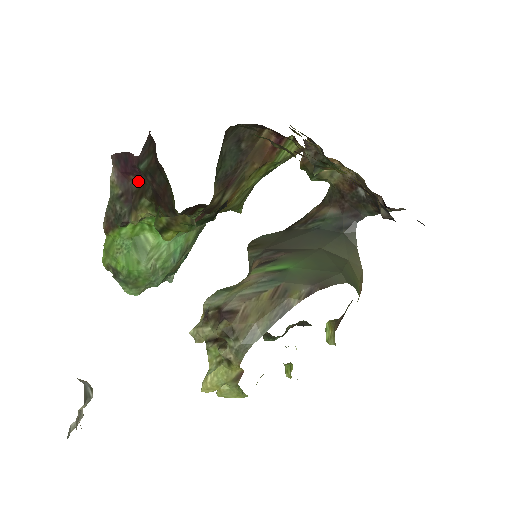
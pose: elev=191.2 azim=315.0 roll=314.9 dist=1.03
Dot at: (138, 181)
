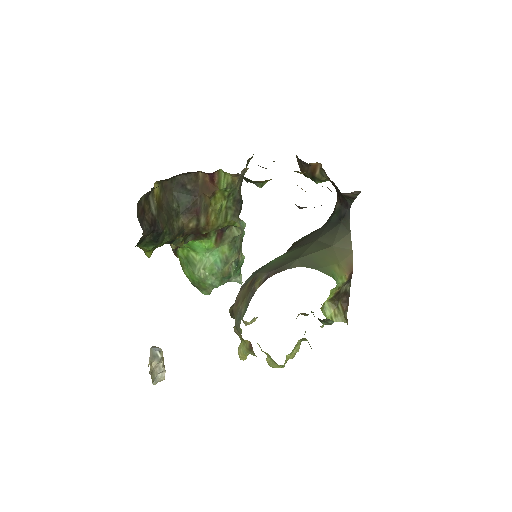
Dot at: occluded
